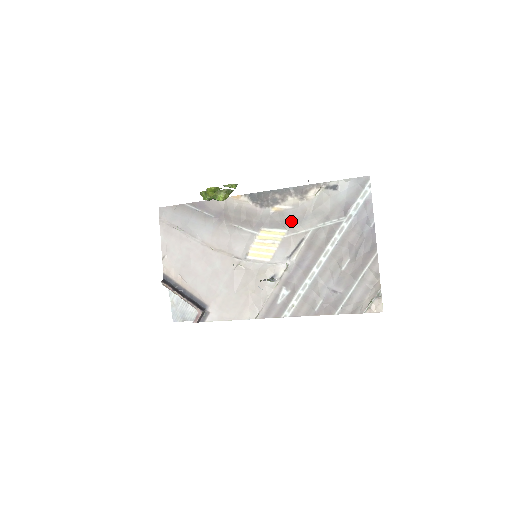
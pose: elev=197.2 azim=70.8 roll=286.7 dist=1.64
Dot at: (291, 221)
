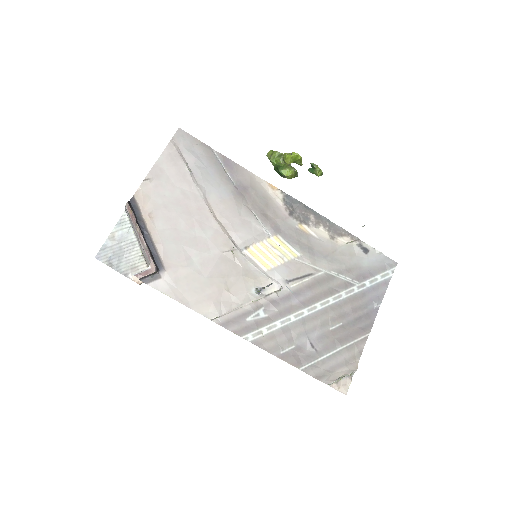
Dot at: (310, 249)
